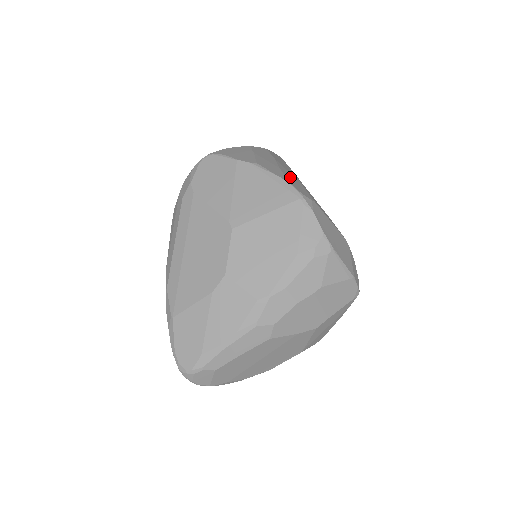
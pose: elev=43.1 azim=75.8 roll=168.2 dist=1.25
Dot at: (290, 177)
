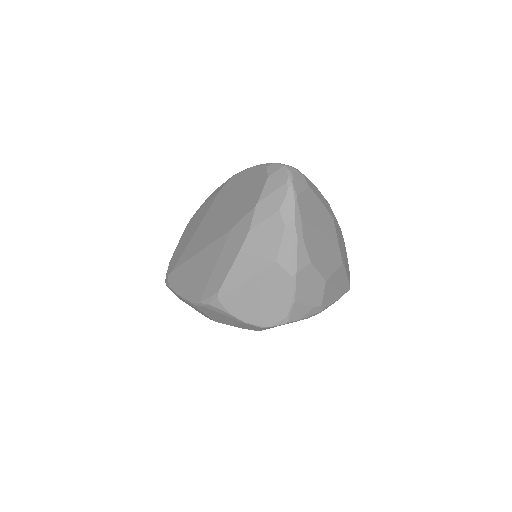
Dot at: occluded
